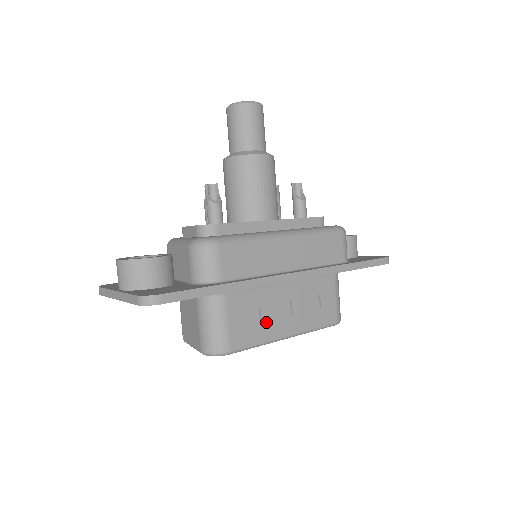
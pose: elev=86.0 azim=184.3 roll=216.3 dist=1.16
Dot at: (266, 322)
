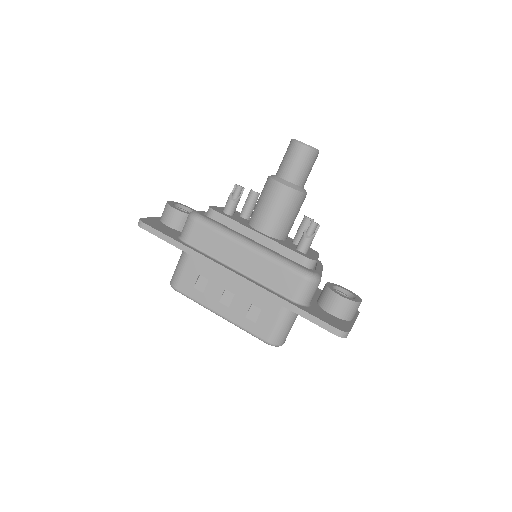
Dot at: (208, 292)
